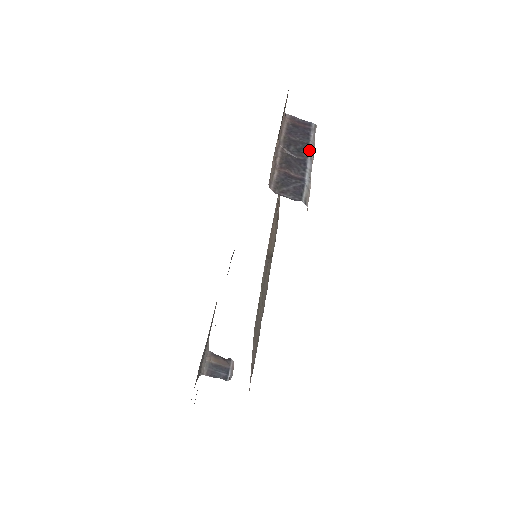
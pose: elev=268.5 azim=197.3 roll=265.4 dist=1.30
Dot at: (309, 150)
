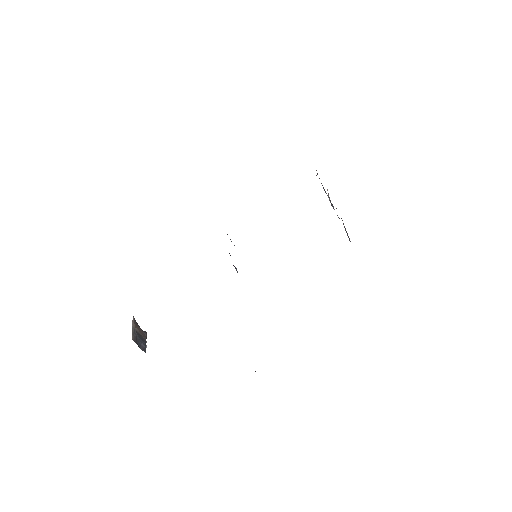
Dot at: occluded
